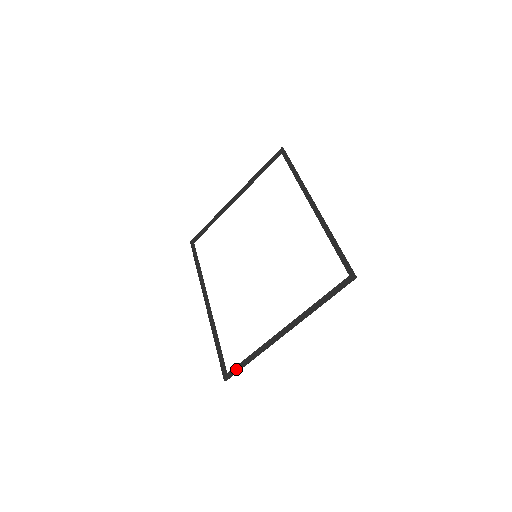
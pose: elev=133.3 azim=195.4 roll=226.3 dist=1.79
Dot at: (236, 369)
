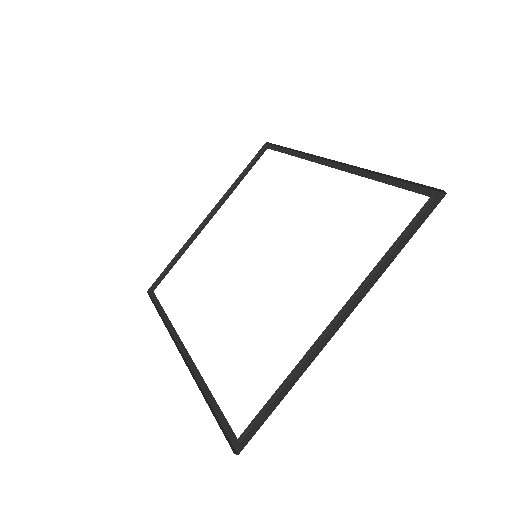
Dot at: (255, 425)
